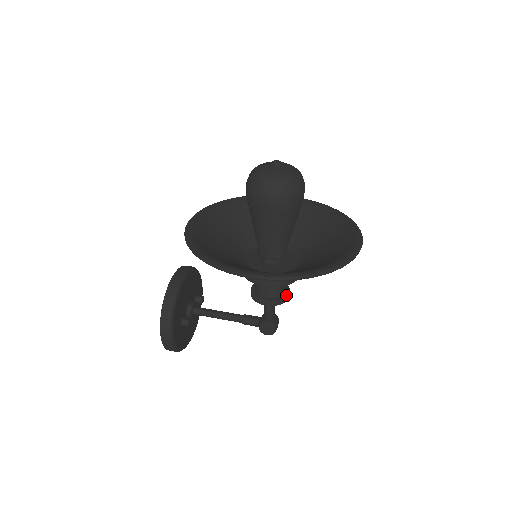
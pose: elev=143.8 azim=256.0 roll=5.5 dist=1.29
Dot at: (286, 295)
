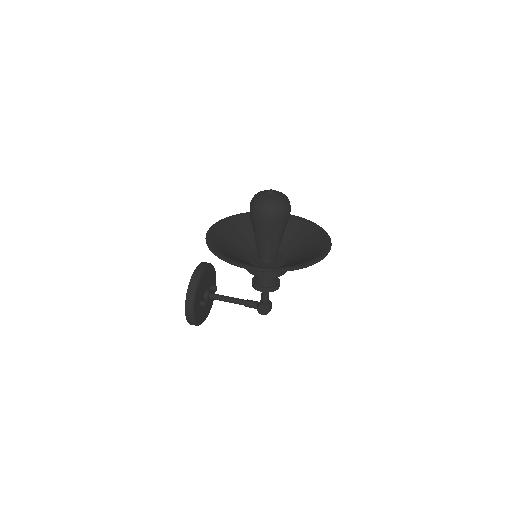
Dot at: (277, 285)
